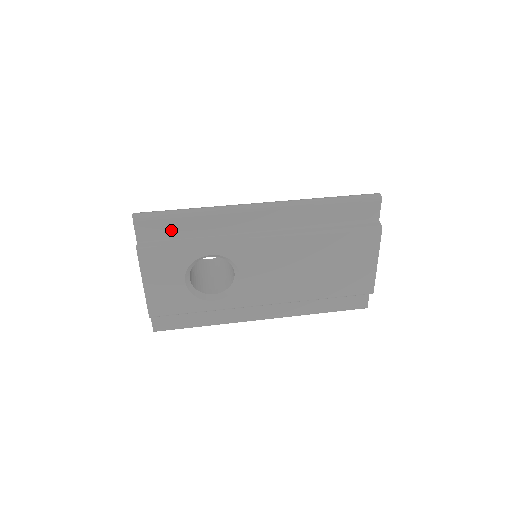
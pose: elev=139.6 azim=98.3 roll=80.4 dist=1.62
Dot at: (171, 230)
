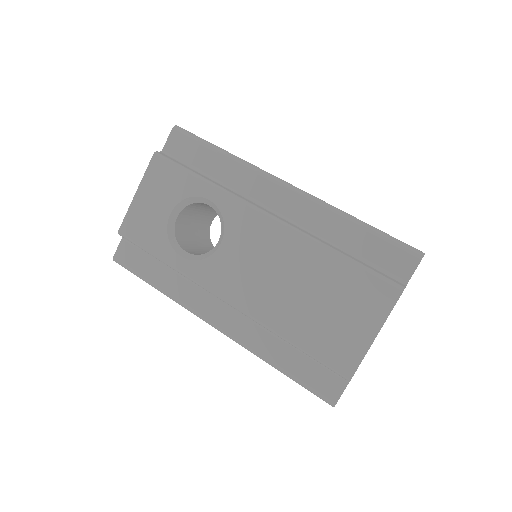
Dot at: (195, 158)
